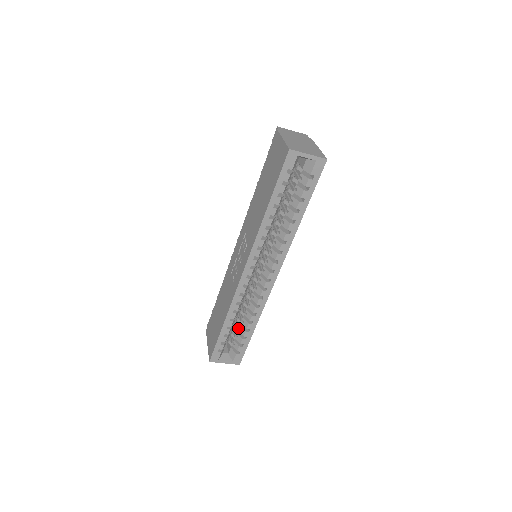
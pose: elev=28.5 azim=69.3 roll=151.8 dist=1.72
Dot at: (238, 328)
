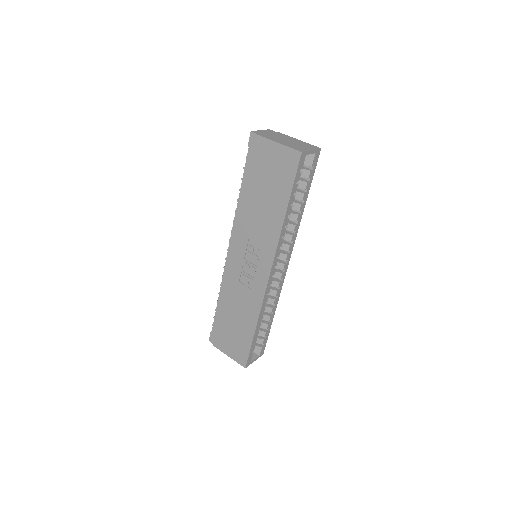
Dot at: occluded
